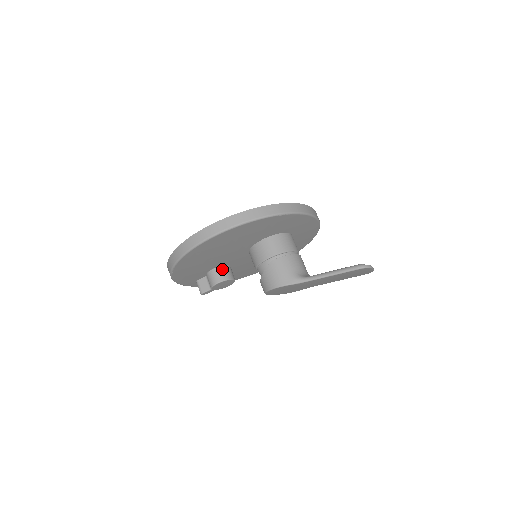
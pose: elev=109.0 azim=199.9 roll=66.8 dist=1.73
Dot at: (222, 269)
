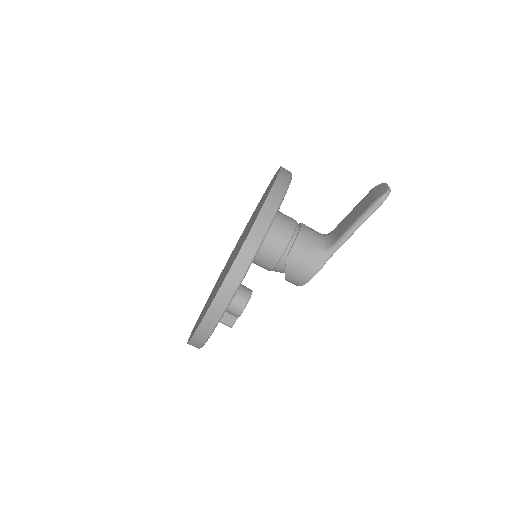
Dot at: (235, 295)
